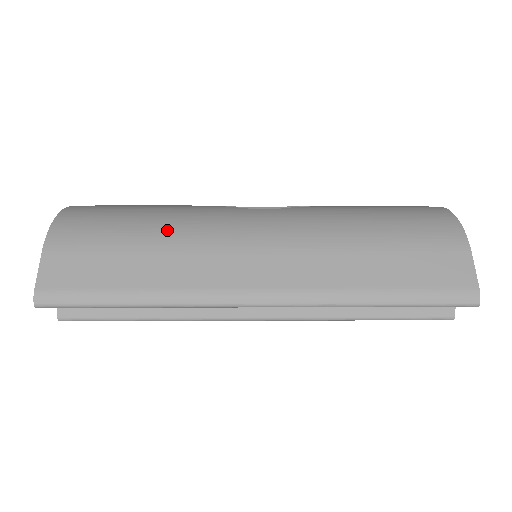
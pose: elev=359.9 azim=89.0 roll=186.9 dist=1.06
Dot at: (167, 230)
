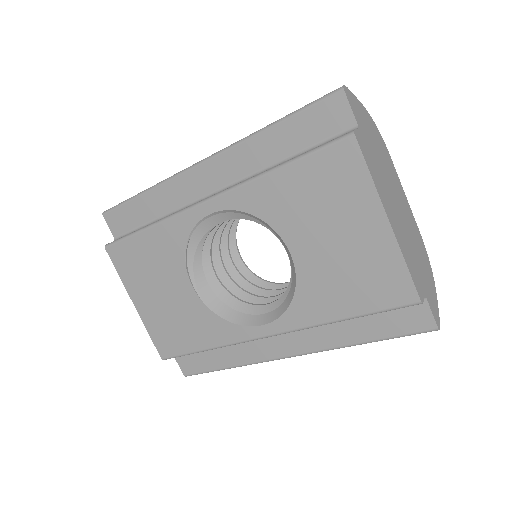
Dot at: occluded
